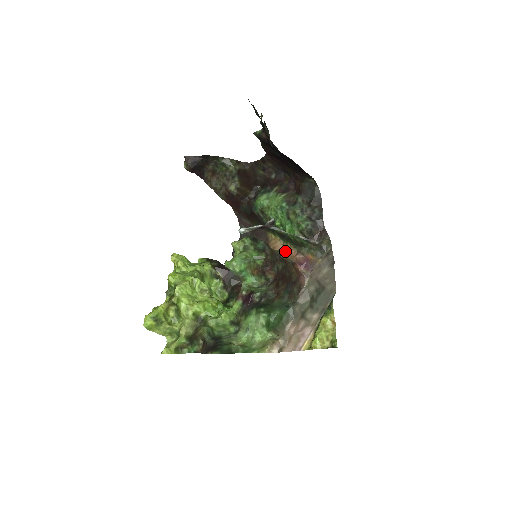
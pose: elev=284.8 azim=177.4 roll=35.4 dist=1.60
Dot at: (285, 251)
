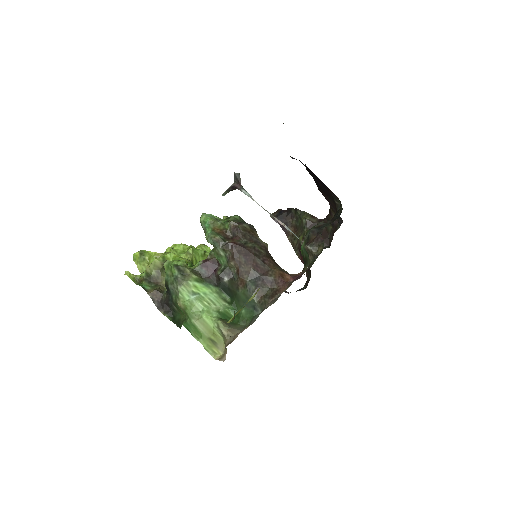
Dot at: occluded
